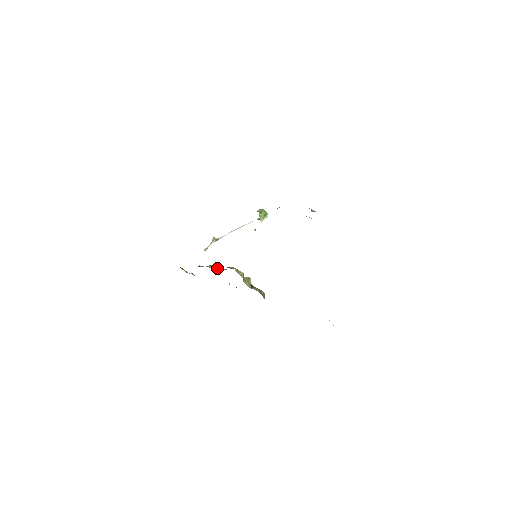
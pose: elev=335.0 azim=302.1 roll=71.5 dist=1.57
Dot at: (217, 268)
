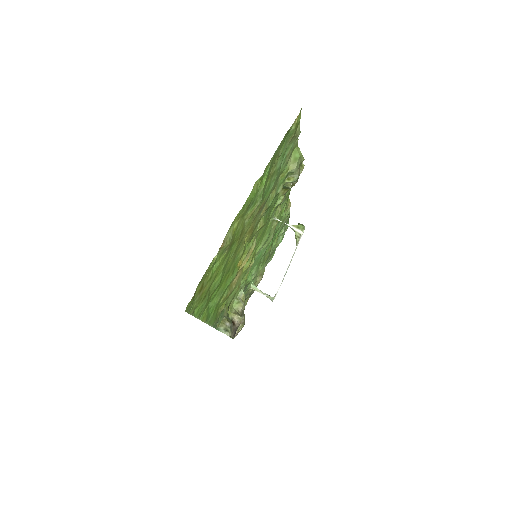
Dot at: occluded
